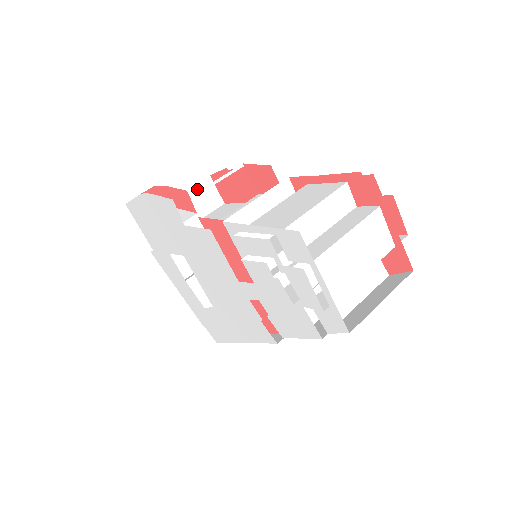
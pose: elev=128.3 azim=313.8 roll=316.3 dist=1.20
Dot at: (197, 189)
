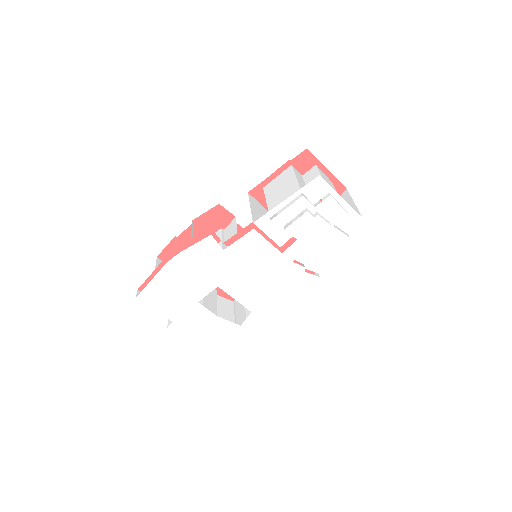
Dot at: occluded
